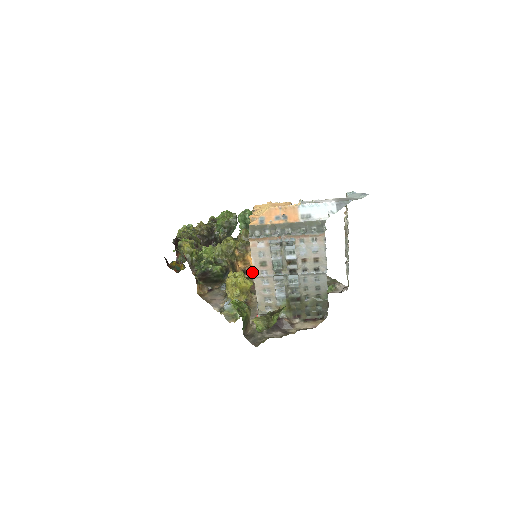
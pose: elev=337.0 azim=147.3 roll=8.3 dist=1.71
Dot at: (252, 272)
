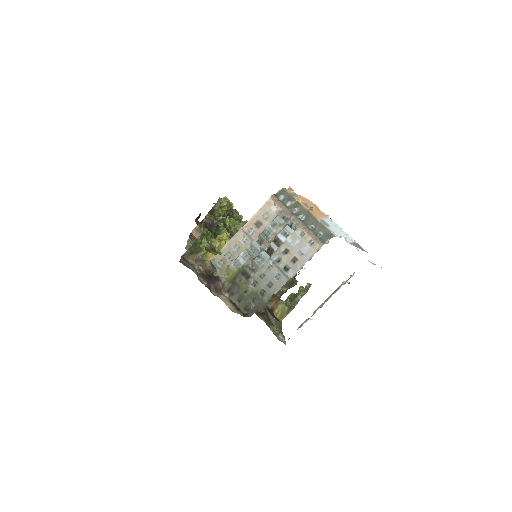
Dot at: occluded
